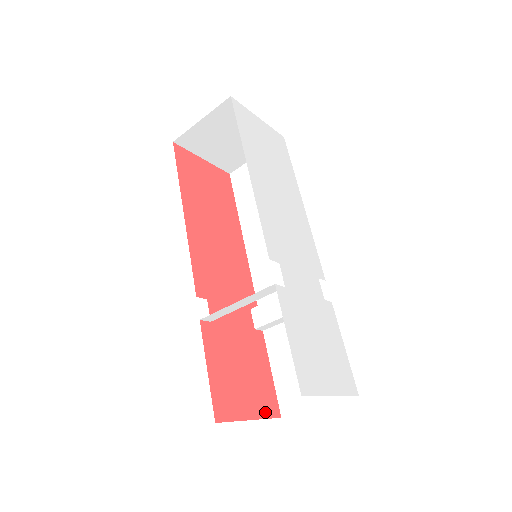
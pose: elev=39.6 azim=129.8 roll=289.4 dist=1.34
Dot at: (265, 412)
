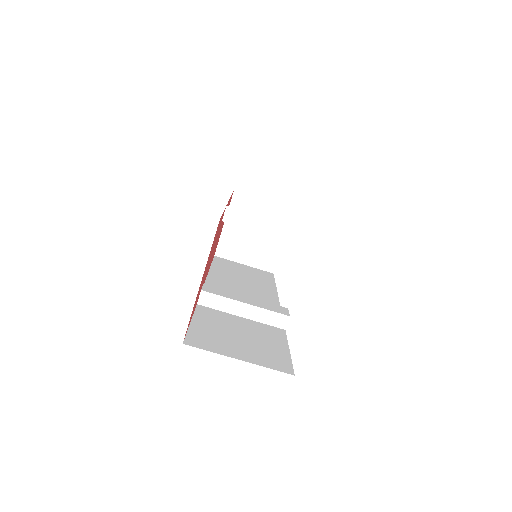
Dot at: occluded
